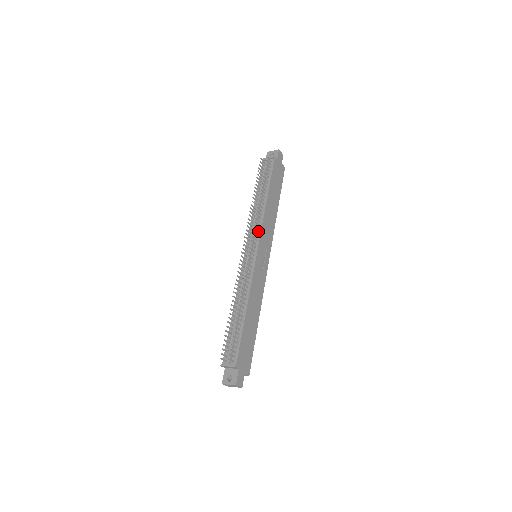
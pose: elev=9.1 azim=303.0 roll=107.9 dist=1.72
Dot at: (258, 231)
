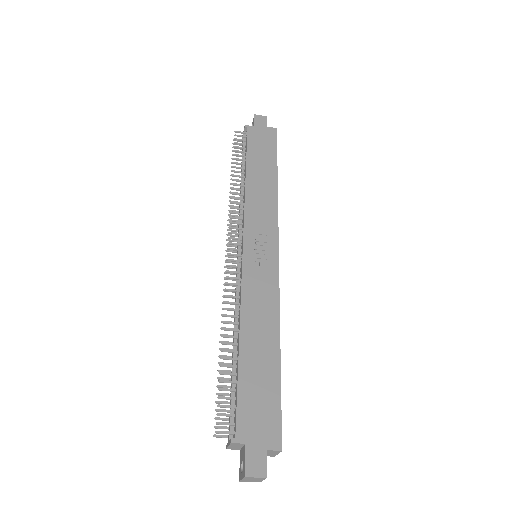
Dot at: (242, 222)
